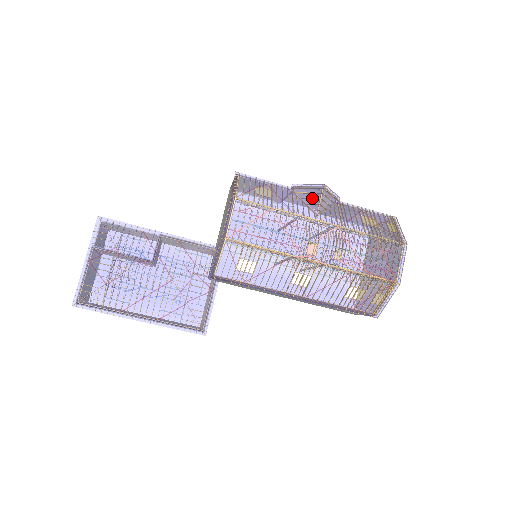
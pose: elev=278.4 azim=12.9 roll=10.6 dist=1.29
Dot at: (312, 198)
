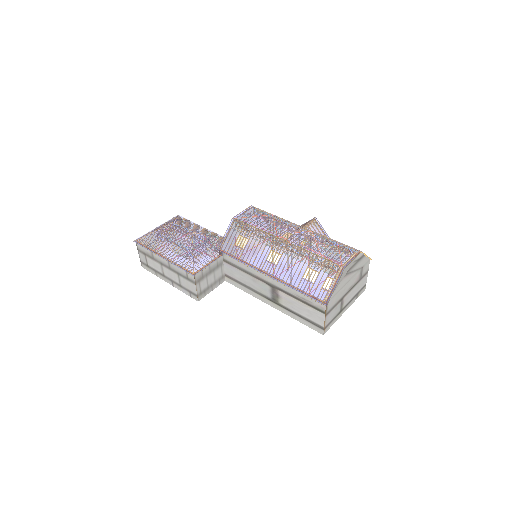
Dot at: occluded
